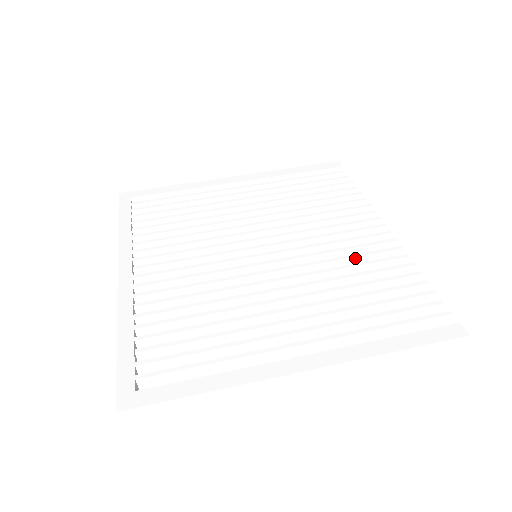
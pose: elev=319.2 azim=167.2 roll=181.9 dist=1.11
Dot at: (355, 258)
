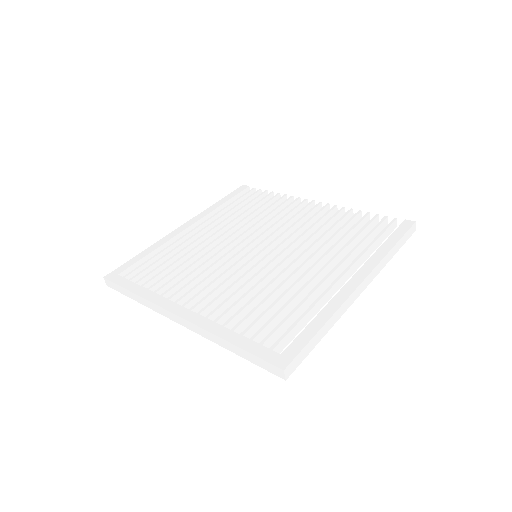
Dot at: (317, 224)
